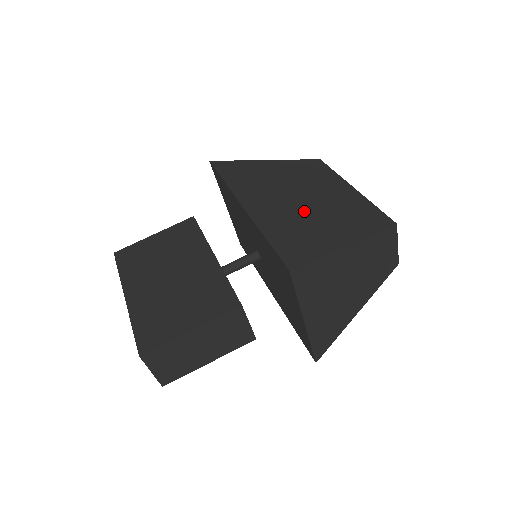
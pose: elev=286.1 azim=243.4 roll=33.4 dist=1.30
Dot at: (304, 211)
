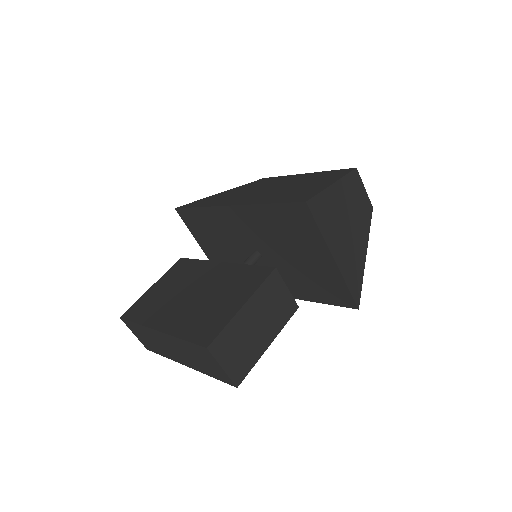
Dot at: (281, 189)
